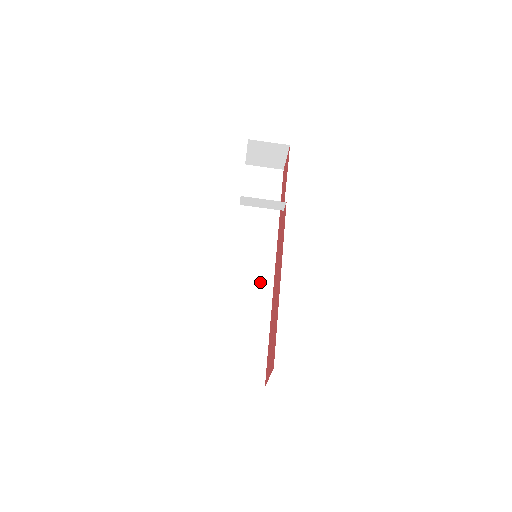
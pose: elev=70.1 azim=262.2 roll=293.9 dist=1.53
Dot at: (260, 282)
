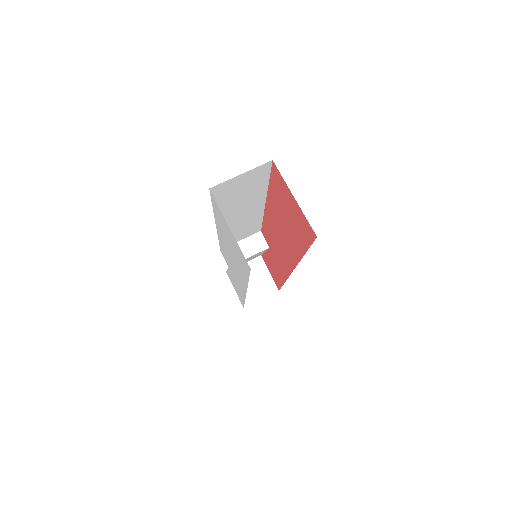
Dot at: occluded
